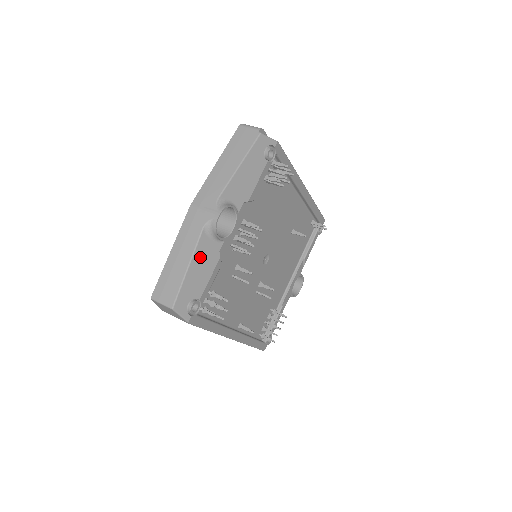
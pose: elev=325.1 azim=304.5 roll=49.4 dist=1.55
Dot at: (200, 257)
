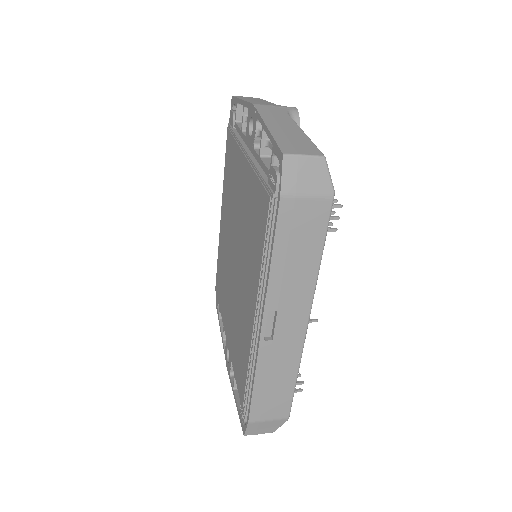
Dot at: occluded
